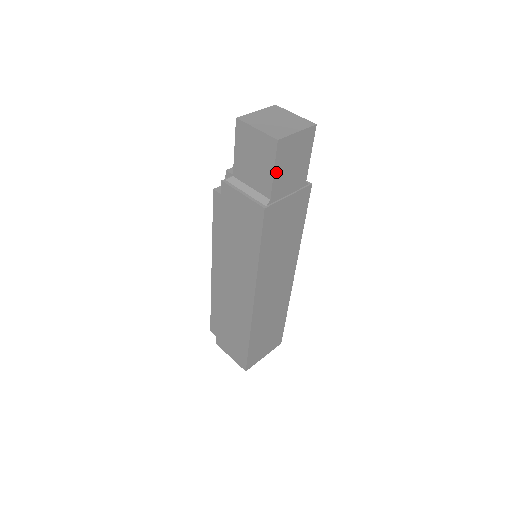
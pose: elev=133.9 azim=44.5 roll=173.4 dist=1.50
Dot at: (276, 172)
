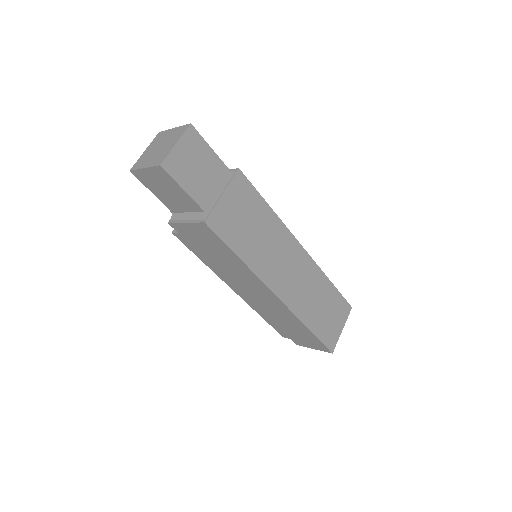
Dot at: (187, 188)
